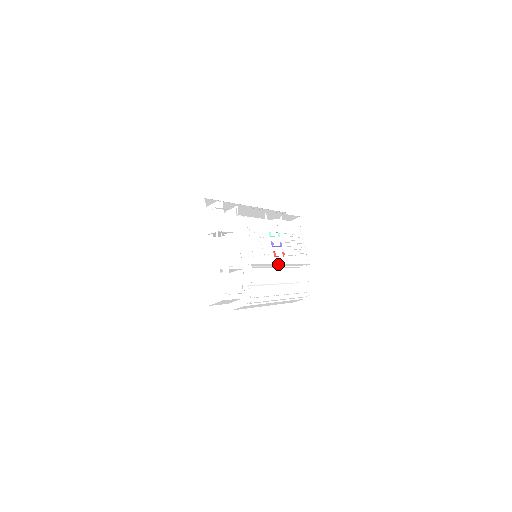
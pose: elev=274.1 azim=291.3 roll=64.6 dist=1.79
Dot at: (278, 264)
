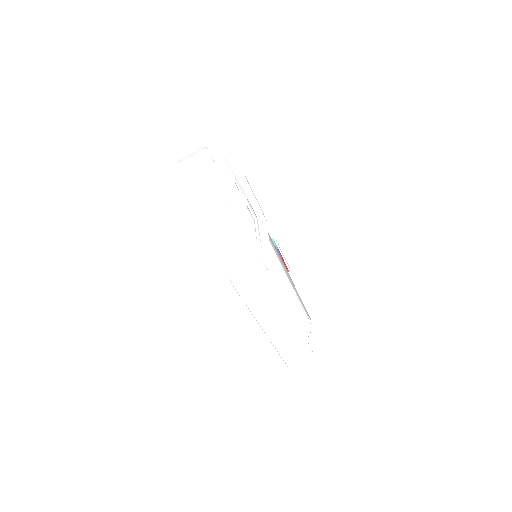
Dot at: (285, 271)
